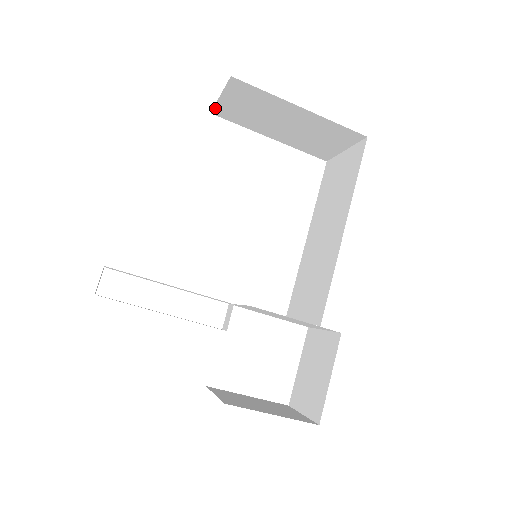
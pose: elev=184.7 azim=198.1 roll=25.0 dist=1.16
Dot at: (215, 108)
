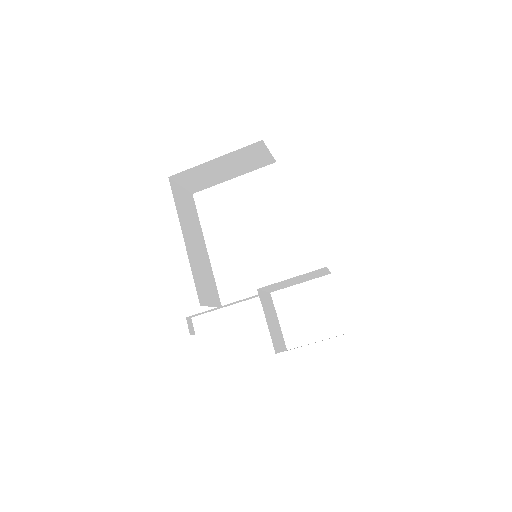
Dot at: (190, 191)
